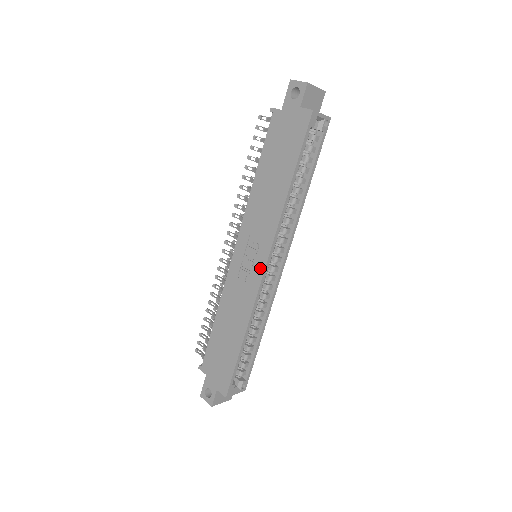
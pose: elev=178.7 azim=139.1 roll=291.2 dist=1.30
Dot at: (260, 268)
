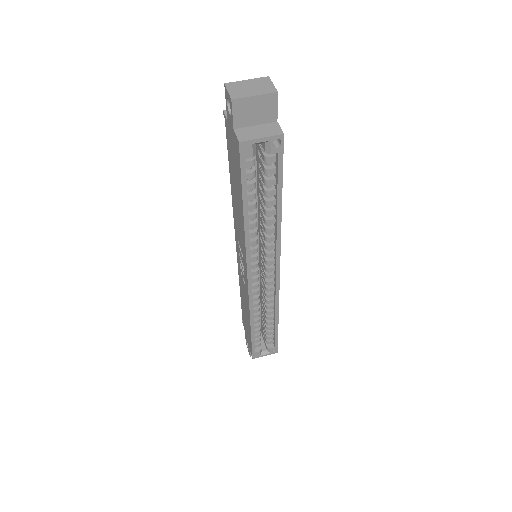
Dot at: (246, 279)
